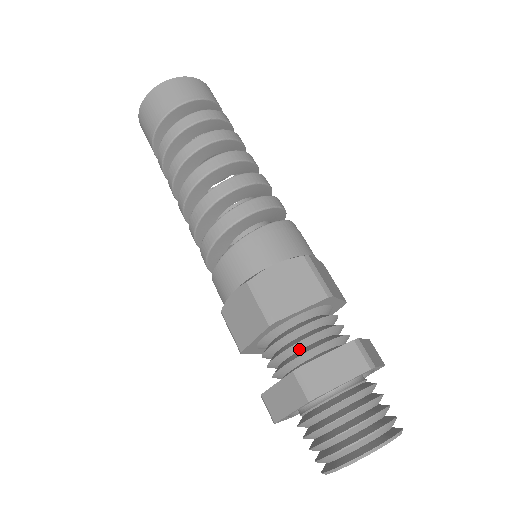
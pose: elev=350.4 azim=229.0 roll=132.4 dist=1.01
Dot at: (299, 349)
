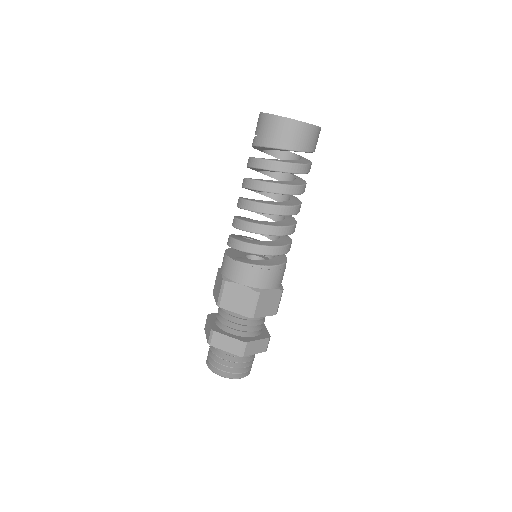
Dot at: (247, 326)
